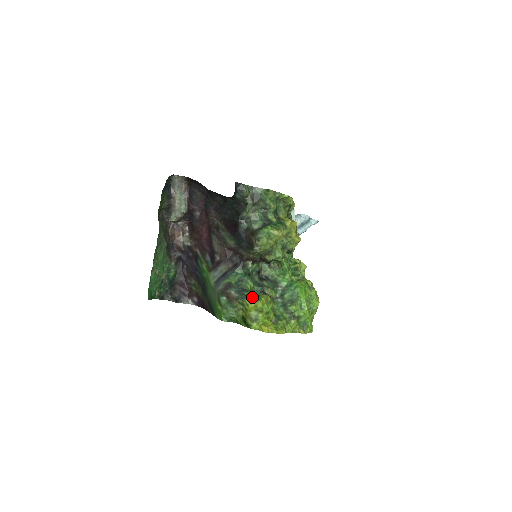
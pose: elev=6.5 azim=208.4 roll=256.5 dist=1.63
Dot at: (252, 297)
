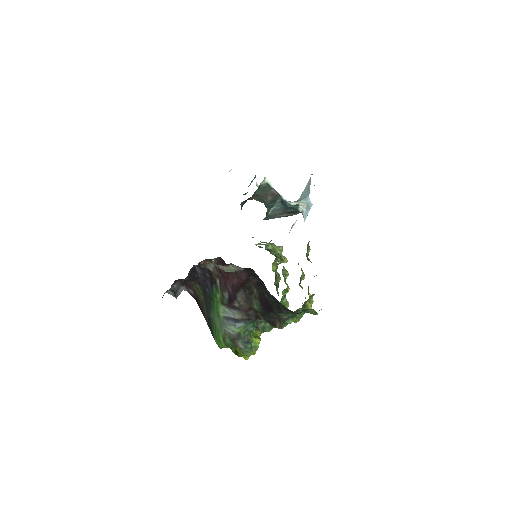
Dot at: (252, 349)
